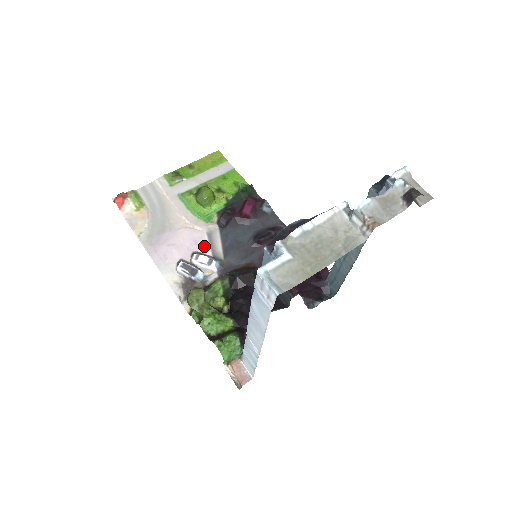
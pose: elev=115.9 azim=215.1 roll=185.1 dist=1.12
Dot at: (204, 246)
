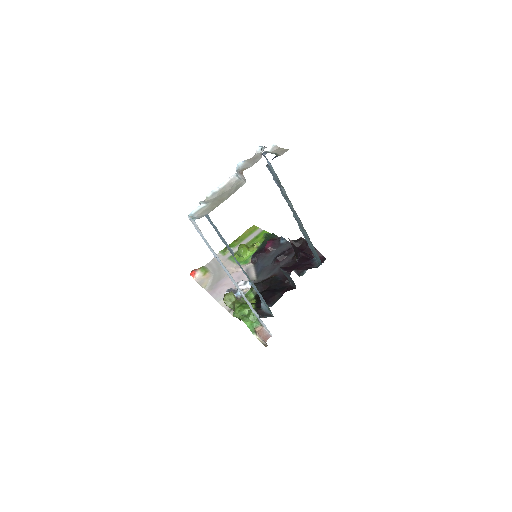
Dot at: (244, 278)
